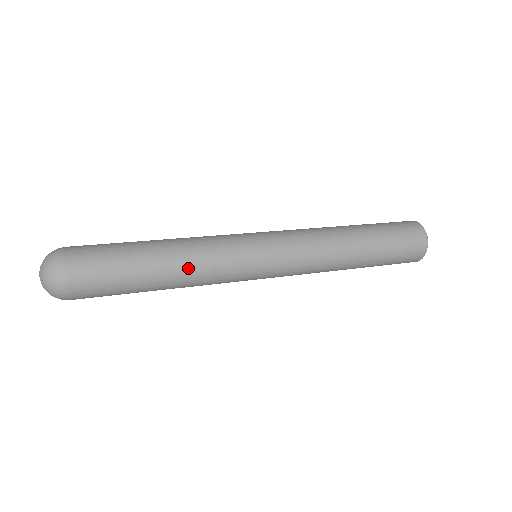
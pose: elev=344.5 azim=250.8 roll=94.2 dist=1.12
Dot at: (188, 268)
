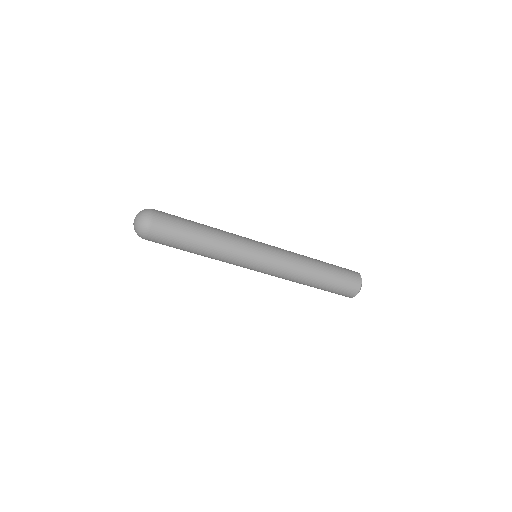
Dot at: (219, 237)
